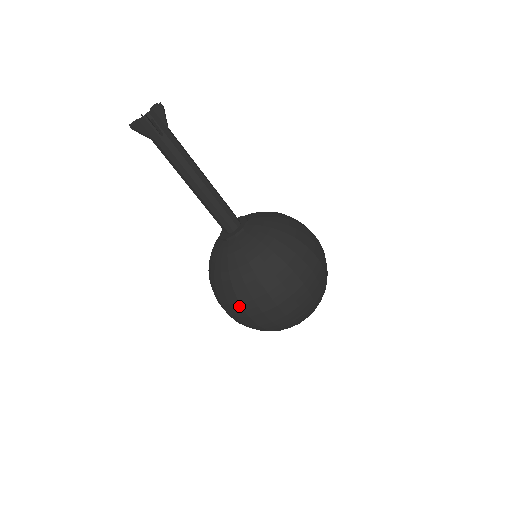
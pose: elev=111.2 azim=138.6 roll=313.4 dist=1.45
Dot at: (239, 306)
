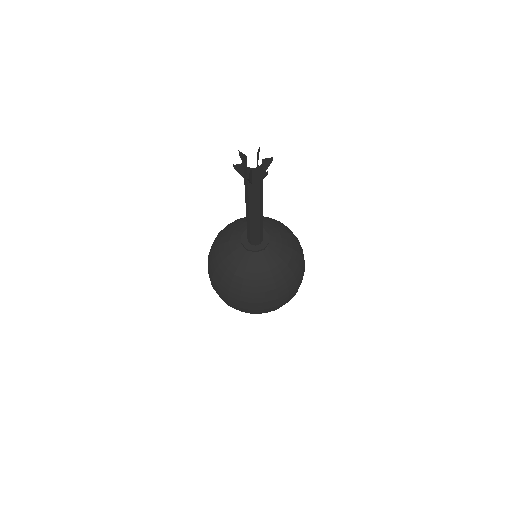
Dot at: (211, 277)
